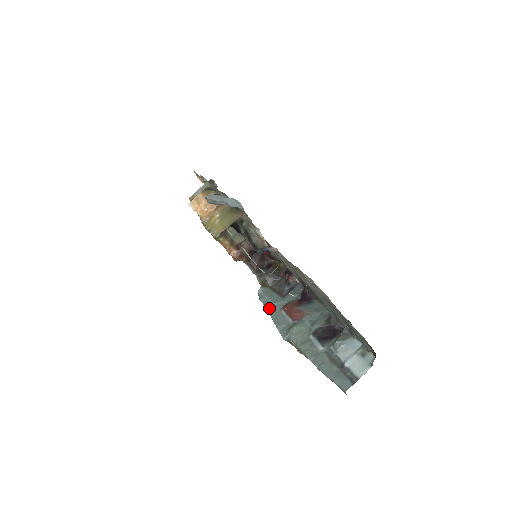
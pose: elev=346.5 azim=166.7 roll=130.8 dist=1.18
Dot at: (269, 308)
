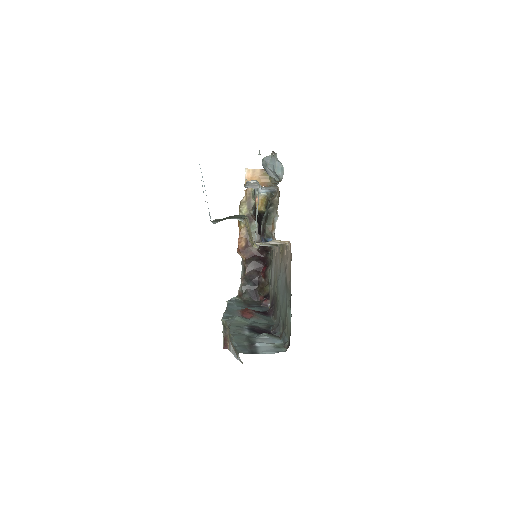
Dot at: (230, 306)
